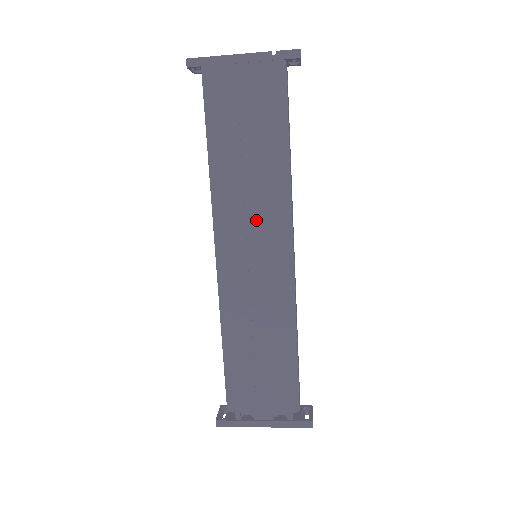
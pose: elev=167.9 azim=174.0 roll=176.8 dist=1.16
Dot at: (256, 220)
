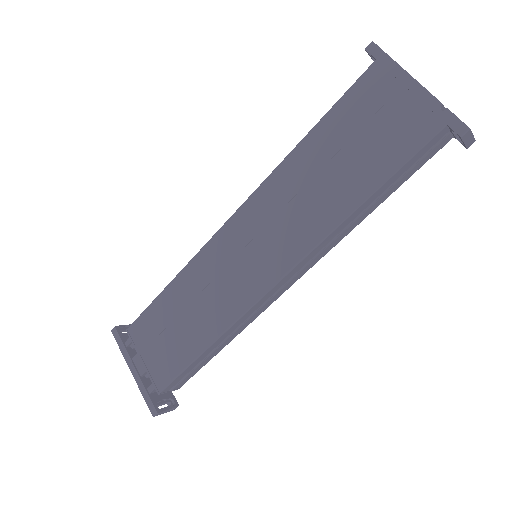
Dot at: (279, 228)
